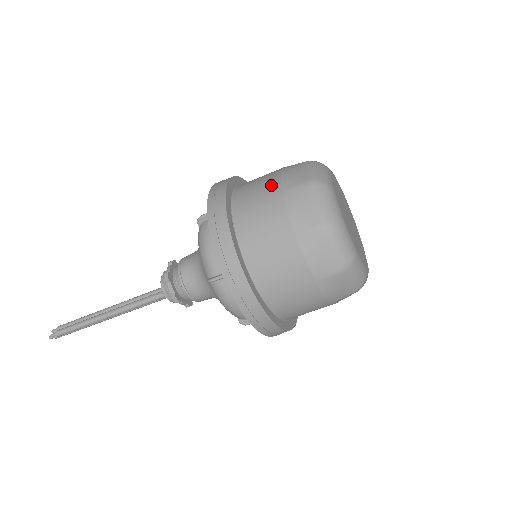
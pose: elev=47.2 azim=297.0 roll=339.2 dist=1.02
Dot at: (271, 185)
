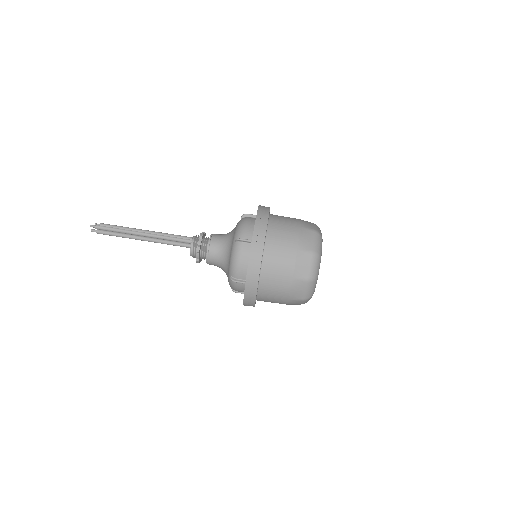
Dot at: occluded
